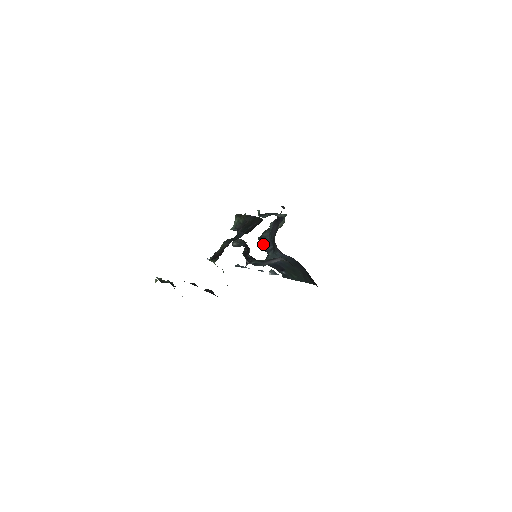
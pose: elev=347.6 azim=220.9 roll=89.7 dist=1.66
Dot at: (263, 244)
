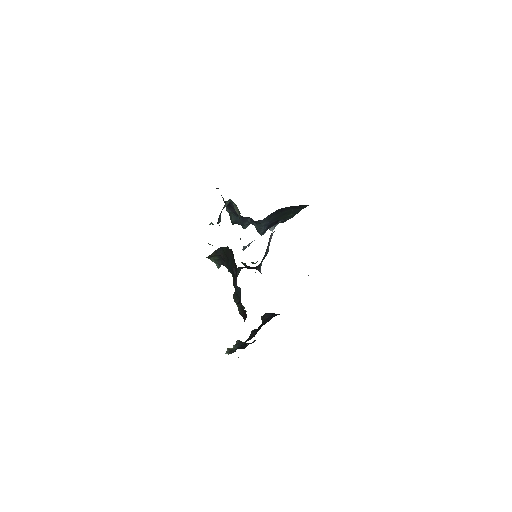
Dot at: (241, 225)
